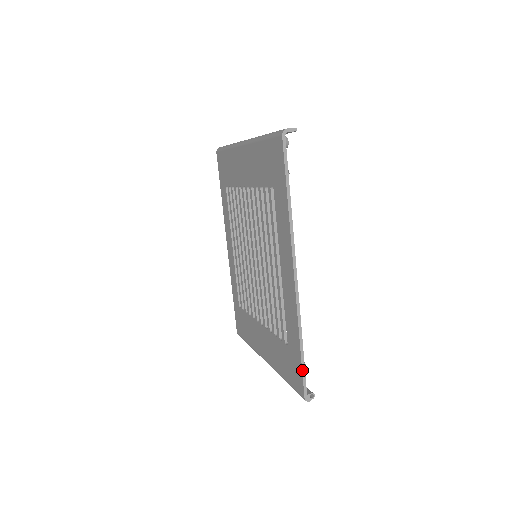
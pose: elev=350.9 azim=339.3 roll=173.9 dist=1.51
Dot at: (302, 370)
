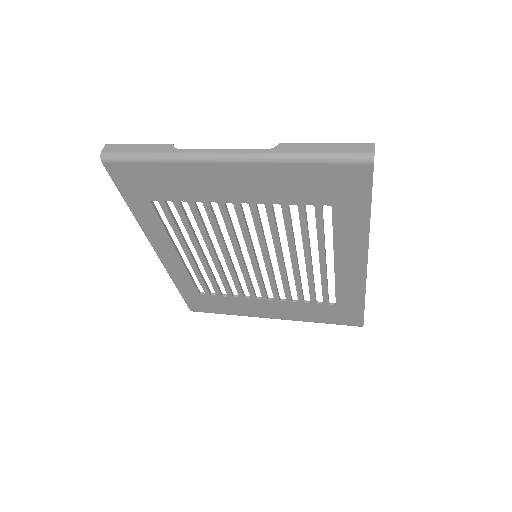
Dot at: occluded
